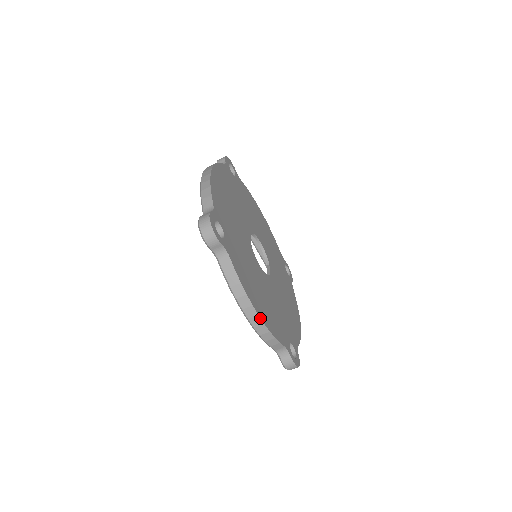
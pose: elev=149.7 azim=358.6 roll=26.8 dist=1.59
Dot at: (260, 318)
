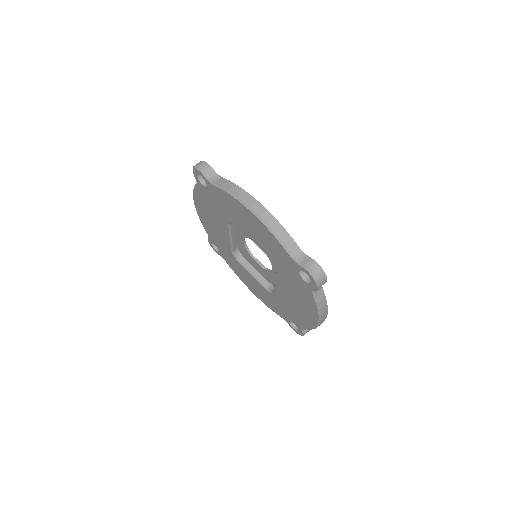
Dot at: occluded
